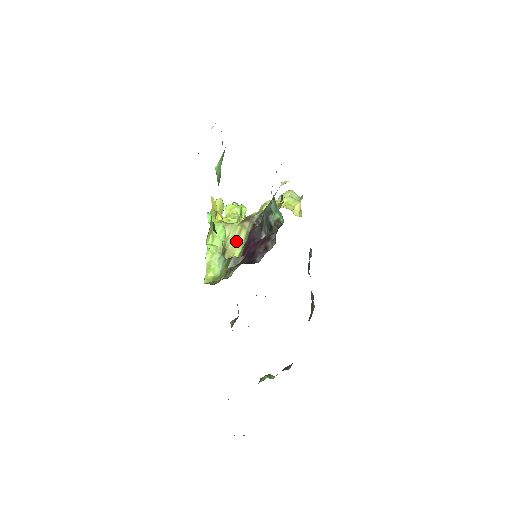
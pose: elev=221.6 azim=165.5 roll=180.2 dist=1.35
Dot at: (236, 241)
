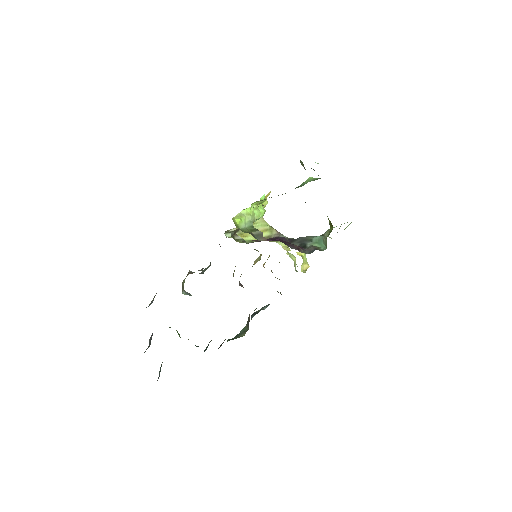
Dot at: occluded
